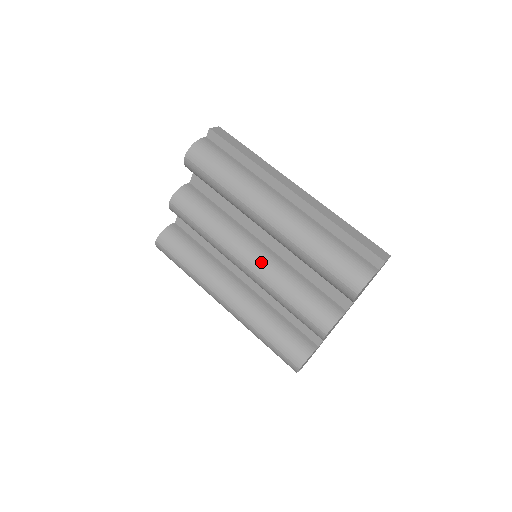
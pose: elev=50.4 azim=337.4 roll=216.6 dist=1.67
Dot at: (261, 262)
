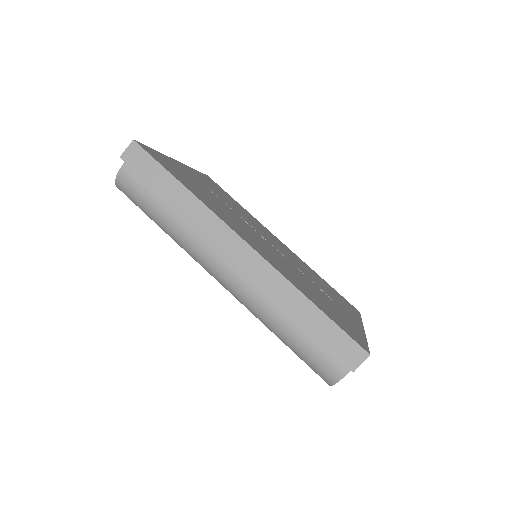
Dot at: occluded
